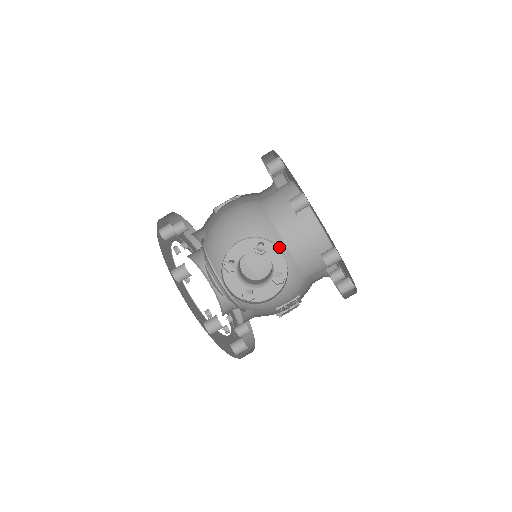
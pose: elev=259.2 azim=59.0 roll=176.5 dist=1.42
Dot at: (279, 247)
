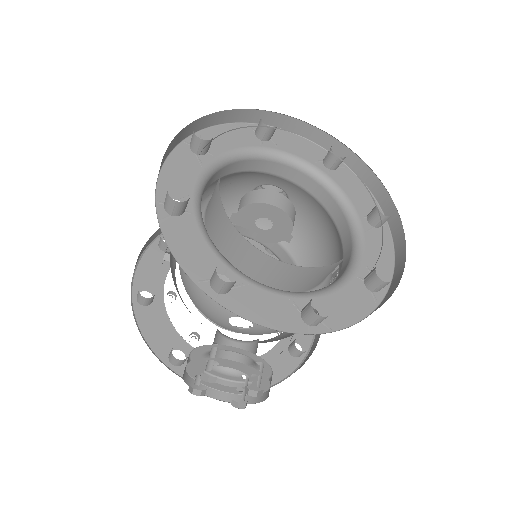
Dot at: occluded
